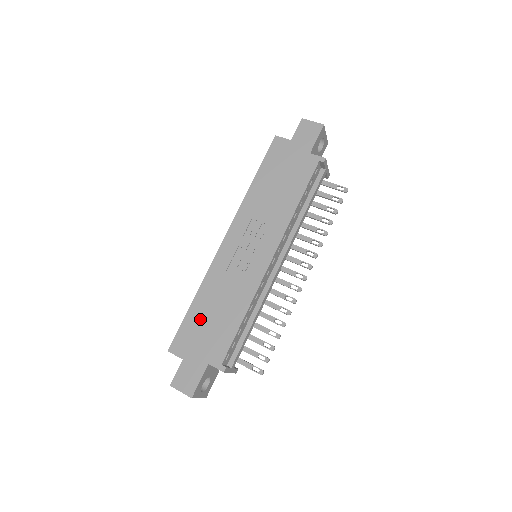
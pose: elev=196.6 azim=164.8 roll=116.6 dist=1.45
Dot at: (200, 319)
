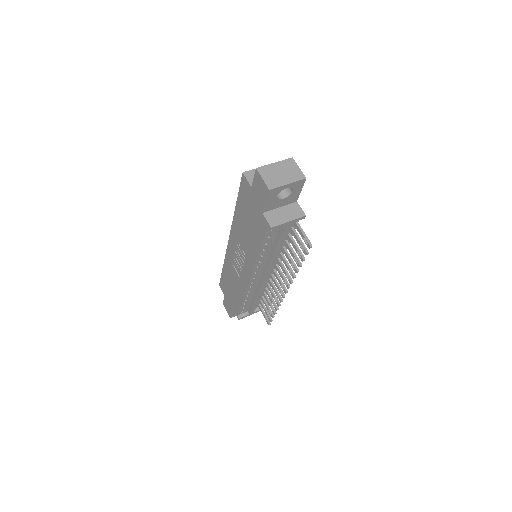
Dot at: (227, 282)
